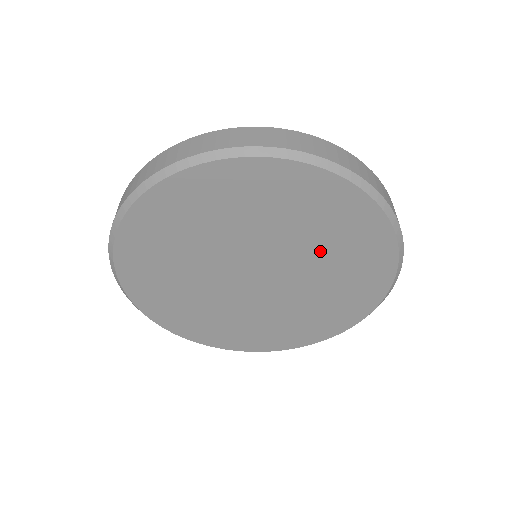
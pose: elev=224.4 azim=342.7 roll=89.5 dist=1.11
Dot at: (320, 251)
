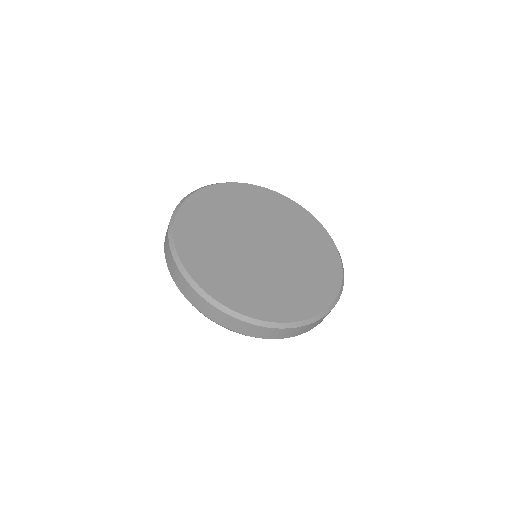
Dot at: (266, 215)
